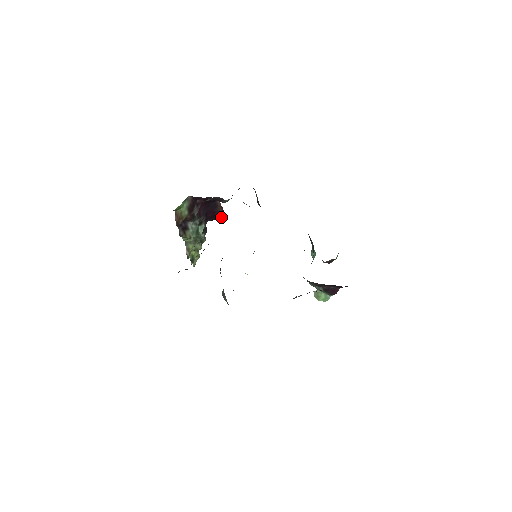
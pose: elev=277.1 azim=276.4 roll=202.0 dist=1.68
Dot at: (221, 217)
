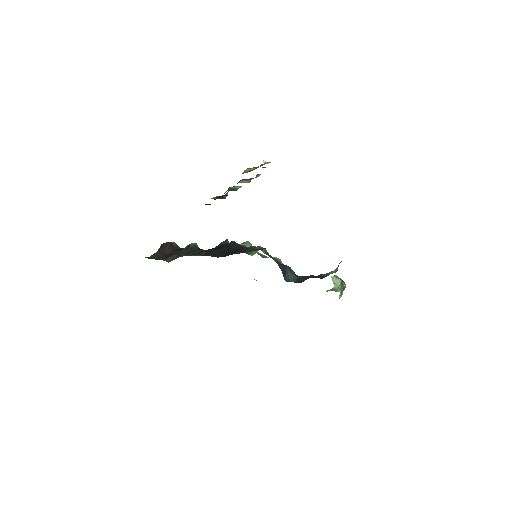
Dot at: occluded
